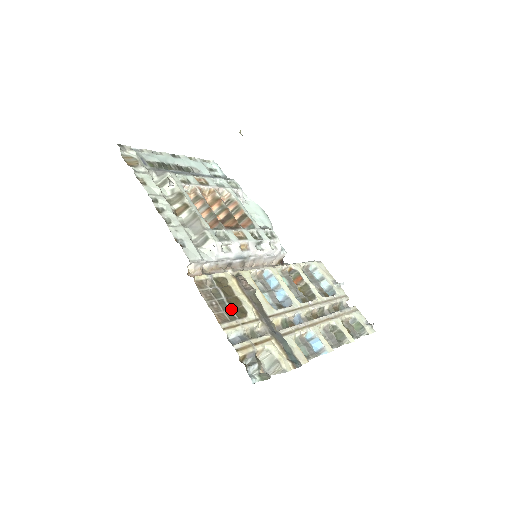
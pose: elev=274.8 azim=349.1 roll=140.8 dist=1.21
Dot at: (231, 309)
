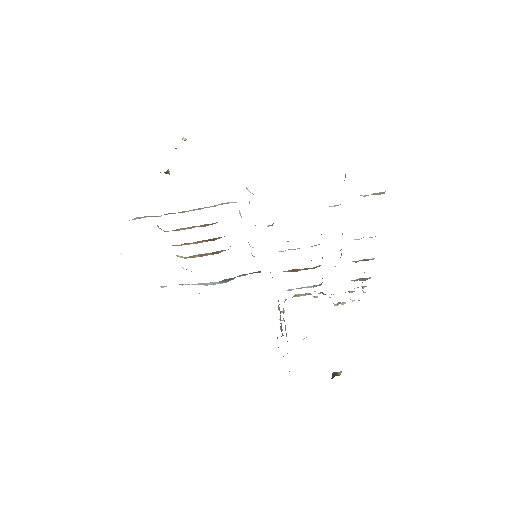
Dot at: occluded
